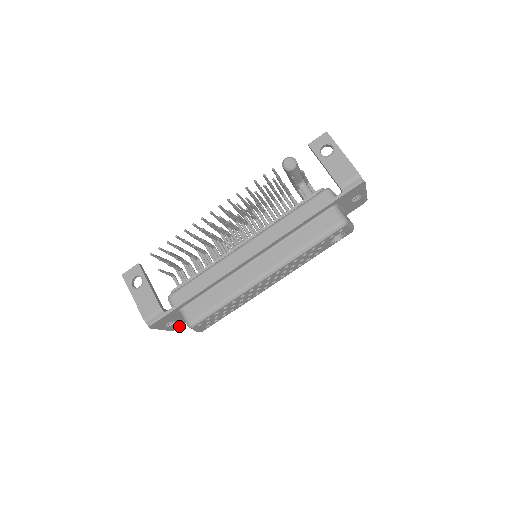
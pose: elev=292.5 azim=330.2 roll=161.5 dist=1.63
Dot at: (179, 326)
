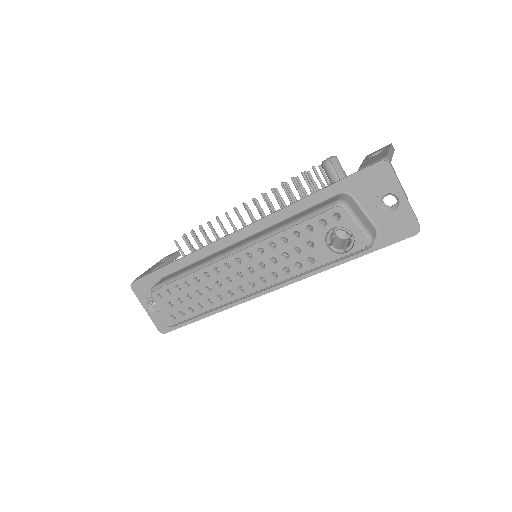
Dot at: (167, 329)
